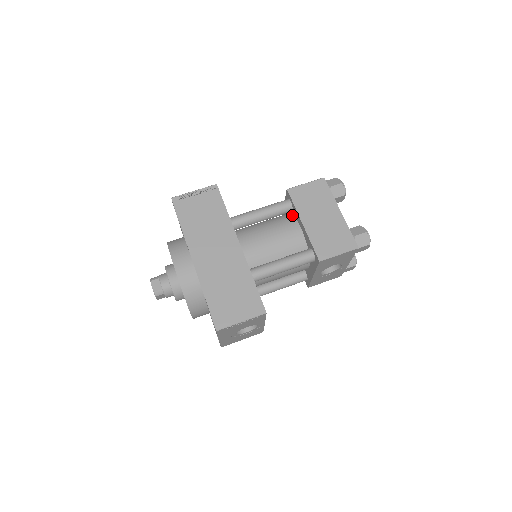
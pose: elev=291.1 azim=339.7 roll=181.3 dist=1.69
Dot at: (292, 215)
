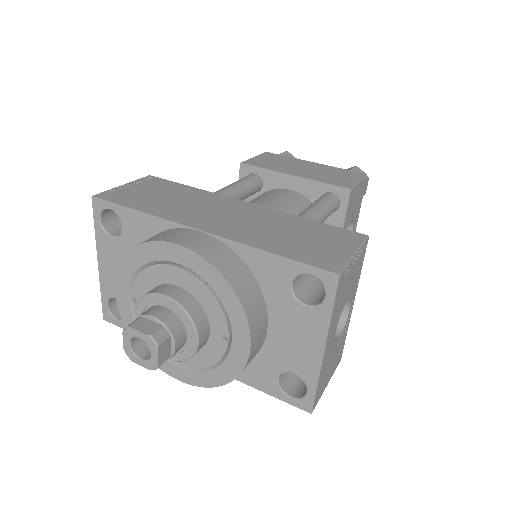
Dot at: (263, 193)
